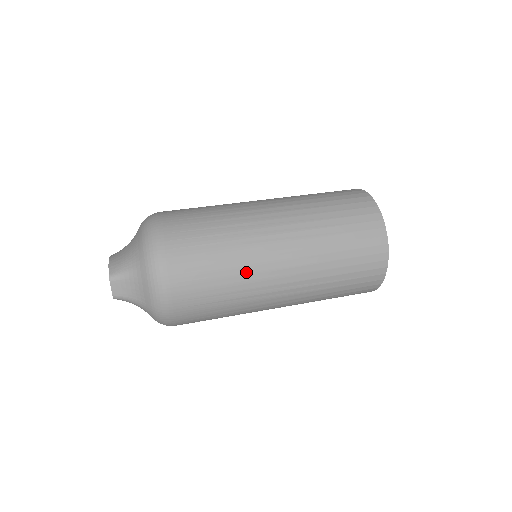
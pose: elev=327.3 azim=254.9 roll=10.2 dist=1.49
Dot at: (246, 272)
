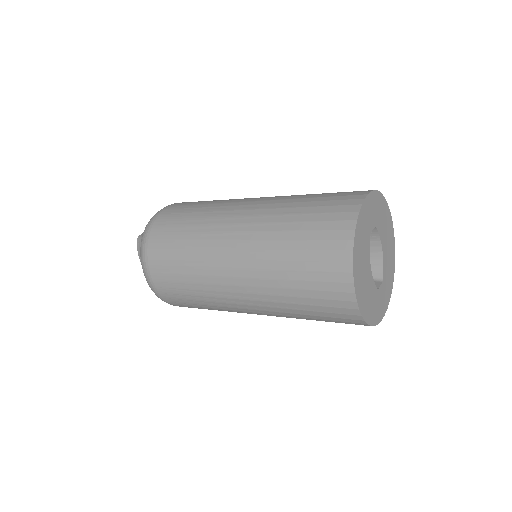
Dot at: (227, 200)
